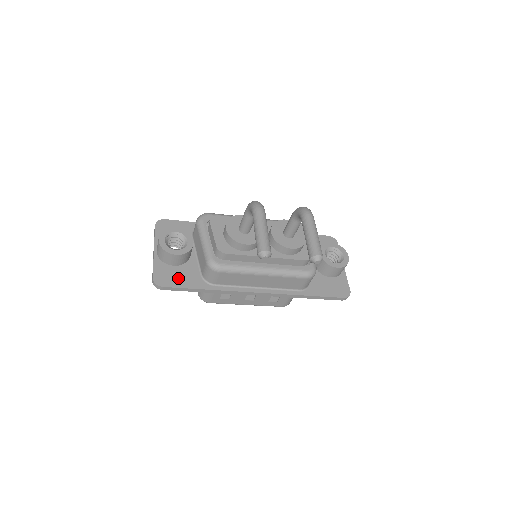
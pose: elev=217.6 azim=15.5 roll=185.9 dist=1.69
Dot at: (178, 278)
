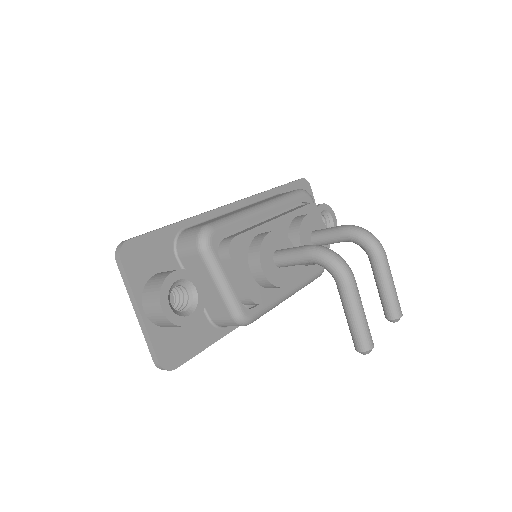
Dot at: (187, 342)
